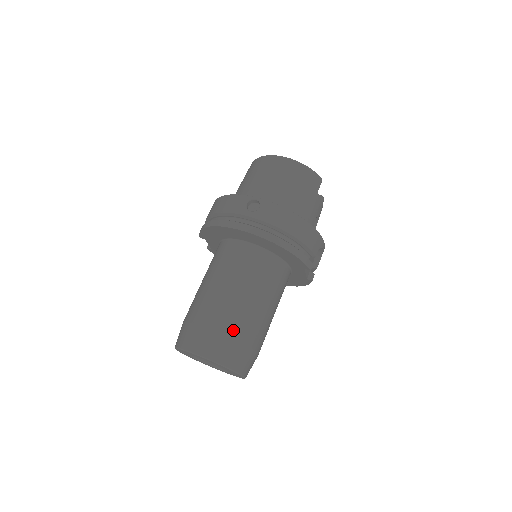
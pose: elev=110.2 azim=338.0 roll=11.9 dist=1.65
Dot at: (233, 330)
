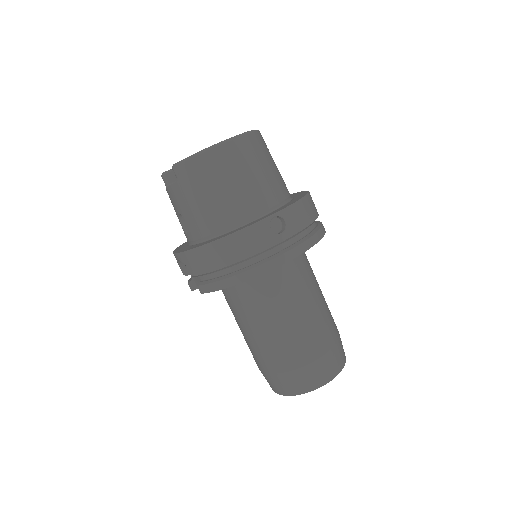
Dot at: (333, 336)
